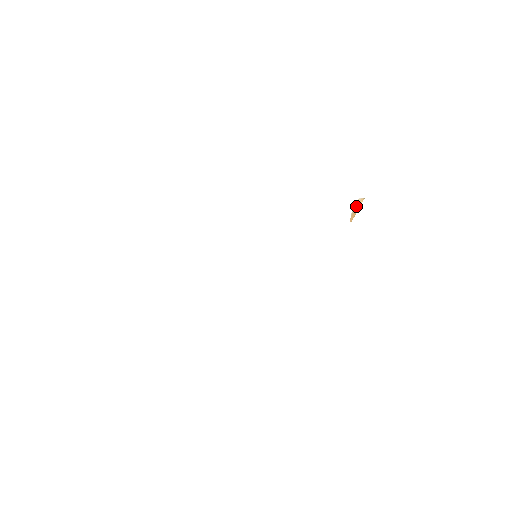
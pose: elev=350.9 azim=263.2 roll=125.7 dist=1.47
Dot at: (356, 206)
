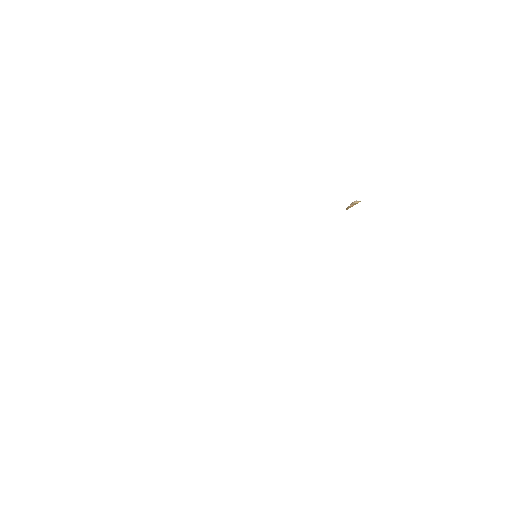
Dot at: (353, 203)
